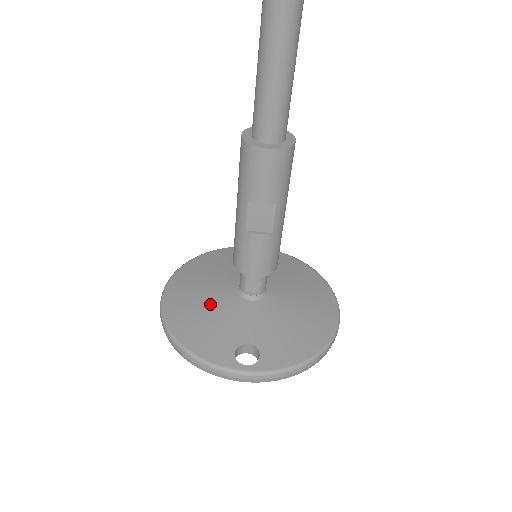
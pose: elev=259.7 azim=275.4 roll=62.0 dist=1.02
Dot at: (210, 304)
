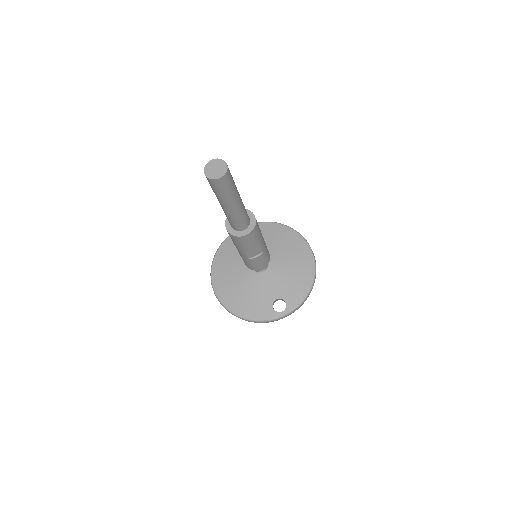
Dot at: (244, 287)
